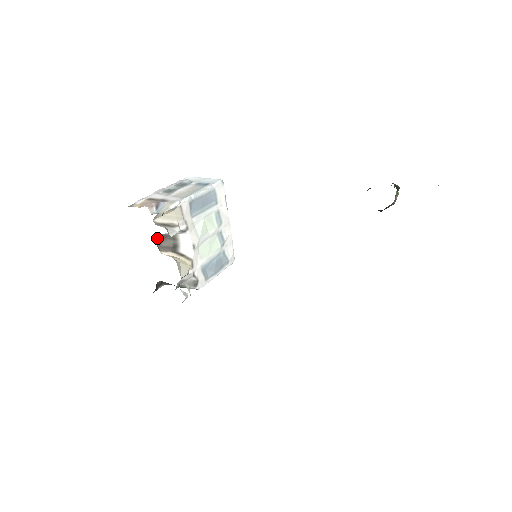
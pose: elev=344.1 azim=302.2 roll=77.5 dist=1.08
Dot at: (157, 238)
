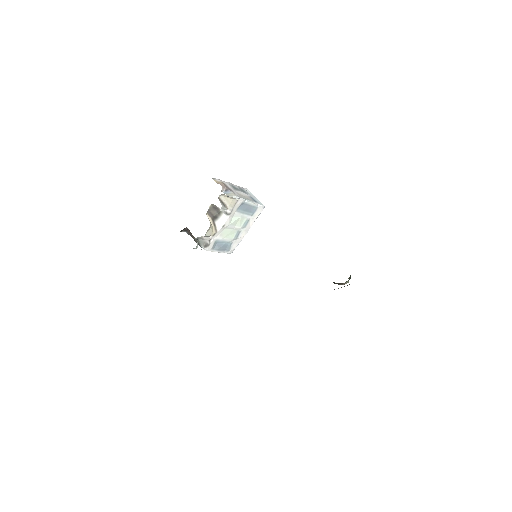
Dot at: (212, 205)
